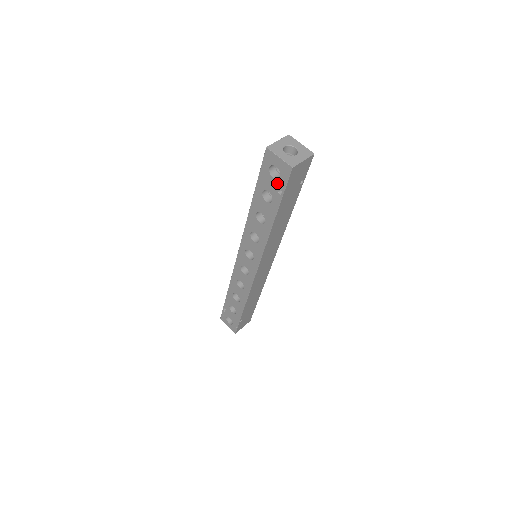
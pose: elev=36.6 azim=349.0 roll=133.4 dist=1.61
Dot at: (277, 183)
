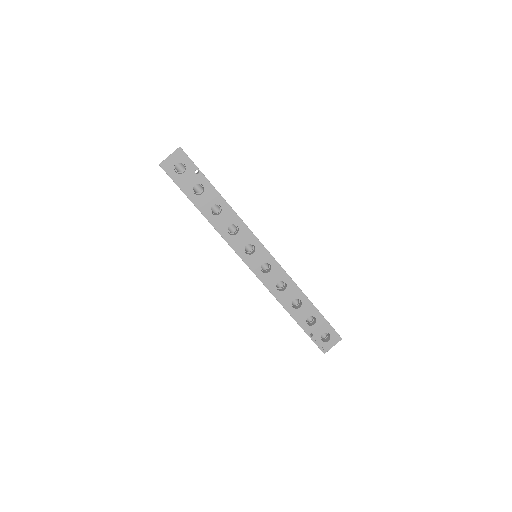
Dot at: (189, 171)
